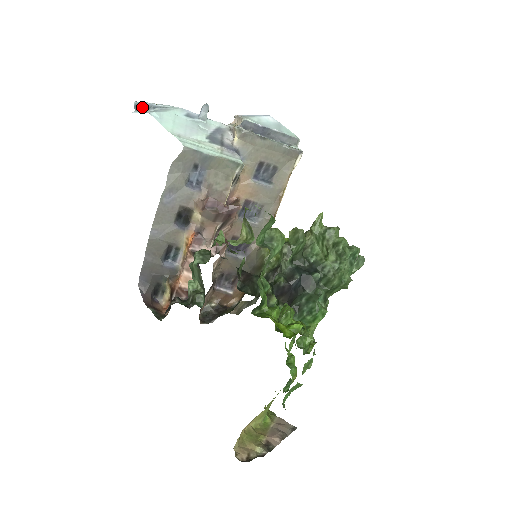
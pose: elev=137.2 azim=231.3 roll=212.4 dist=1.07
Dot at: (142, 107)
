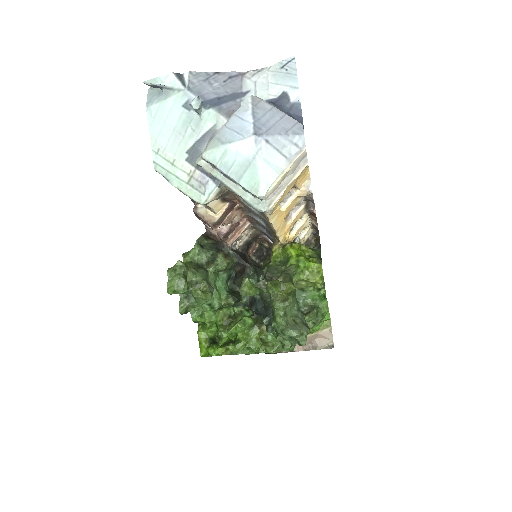
Dot at: (152, 86)
